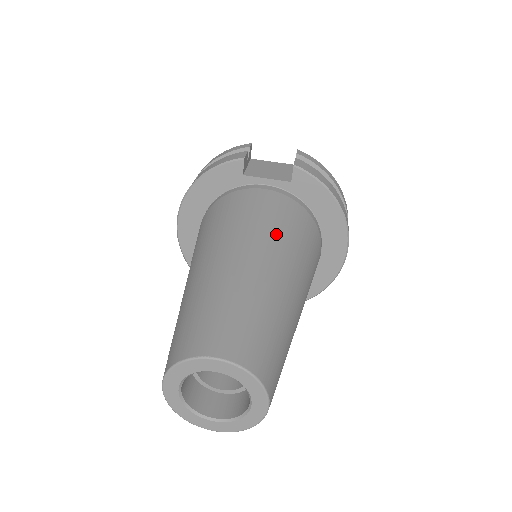
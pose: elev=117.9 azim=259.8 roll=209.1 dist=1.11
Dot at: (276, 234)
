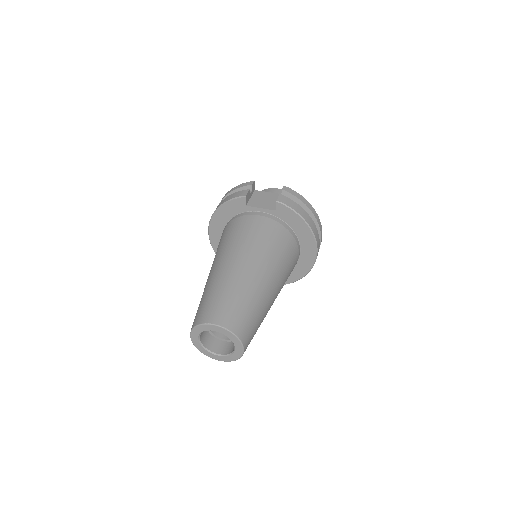
Dot at: (260, 249)
